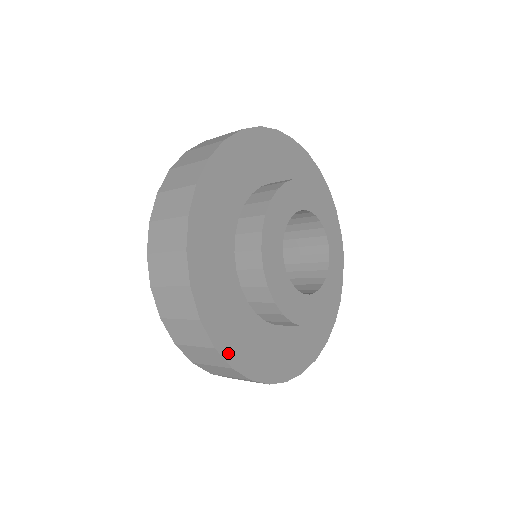
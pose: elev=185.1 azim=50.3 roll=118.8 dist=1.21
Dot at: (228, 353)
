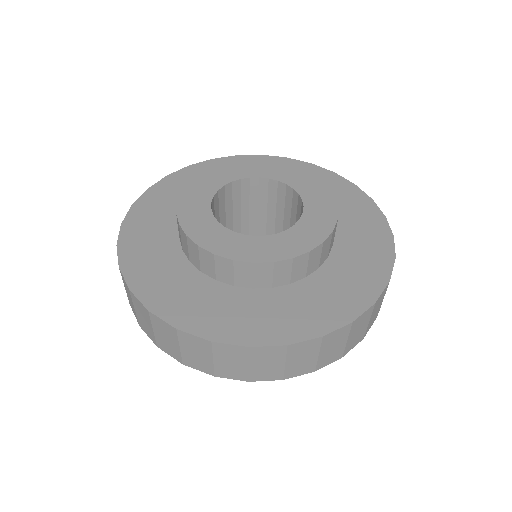
Dot at: (133, 217)
